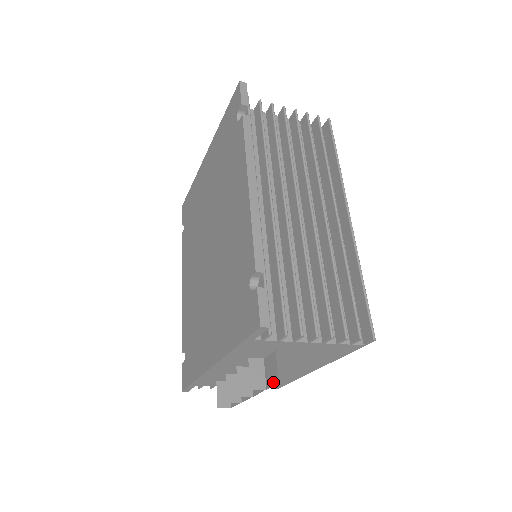
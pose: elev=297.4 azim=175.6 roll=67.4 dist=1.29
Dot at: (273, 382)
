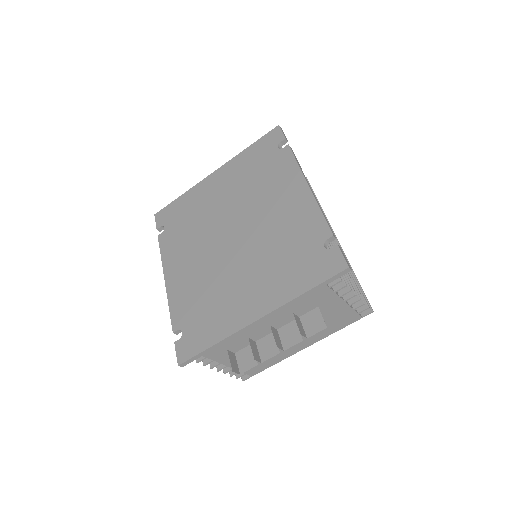
Dot at: (318, 329)
